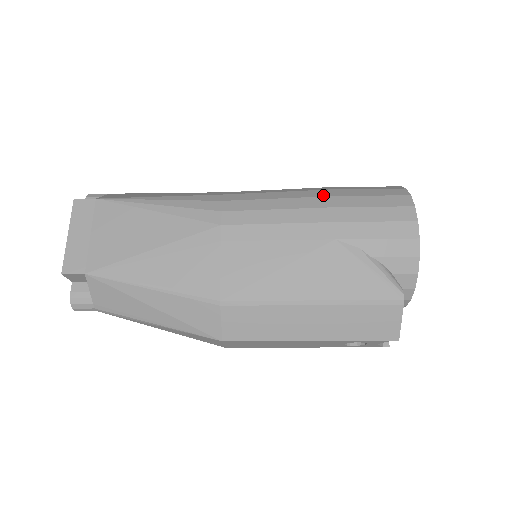
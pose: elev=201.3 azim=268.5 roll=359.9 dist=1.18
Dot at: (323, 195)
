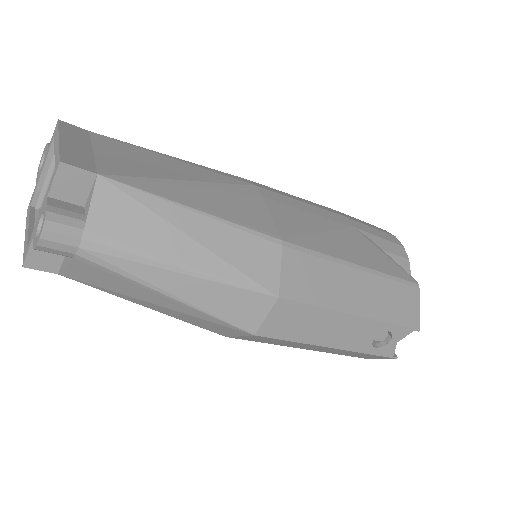
Dot at: occluded
